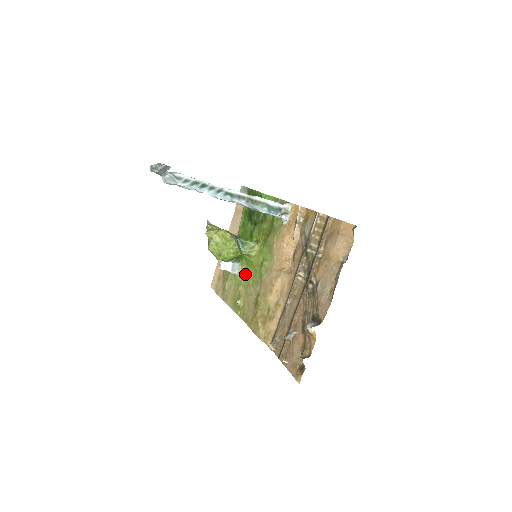
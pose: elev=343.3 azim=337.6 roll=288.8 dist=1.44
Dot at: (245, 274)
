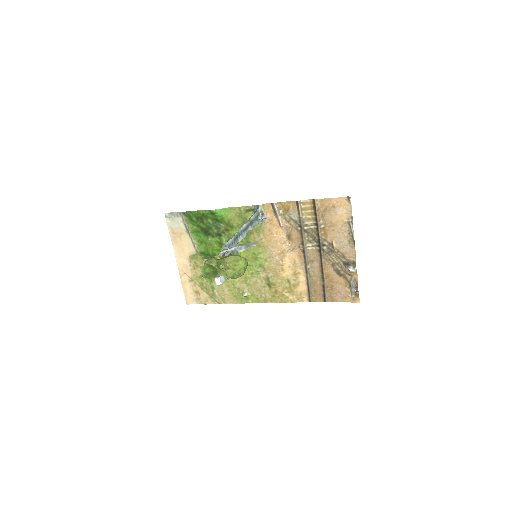
Dot at: occluded
